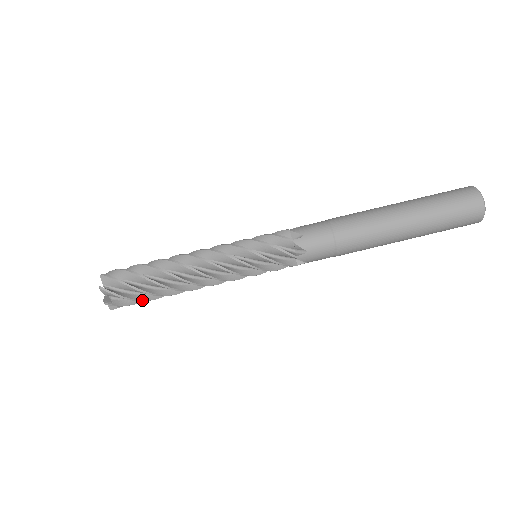
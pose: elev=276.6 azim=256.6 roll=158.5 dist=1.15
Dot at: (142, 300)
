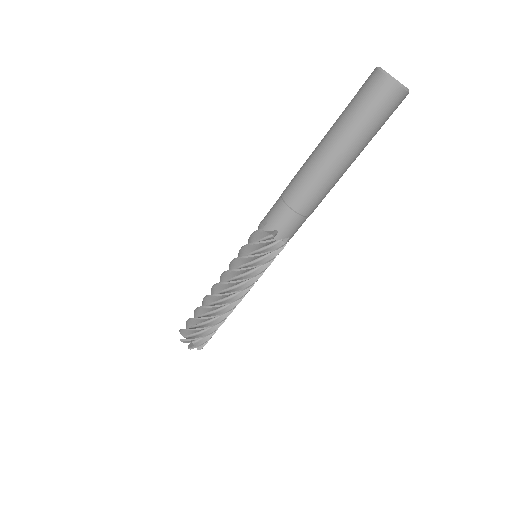
Dot at: occluded
